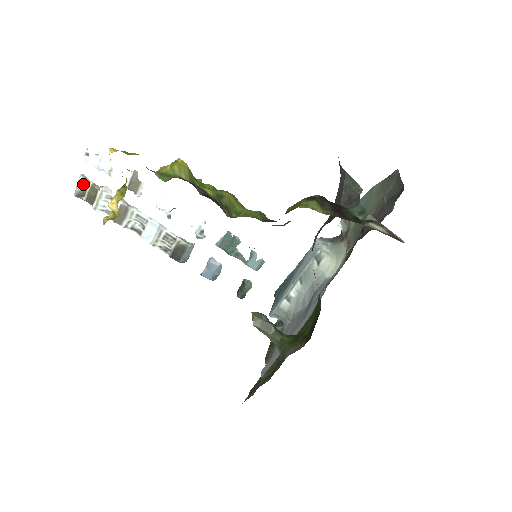
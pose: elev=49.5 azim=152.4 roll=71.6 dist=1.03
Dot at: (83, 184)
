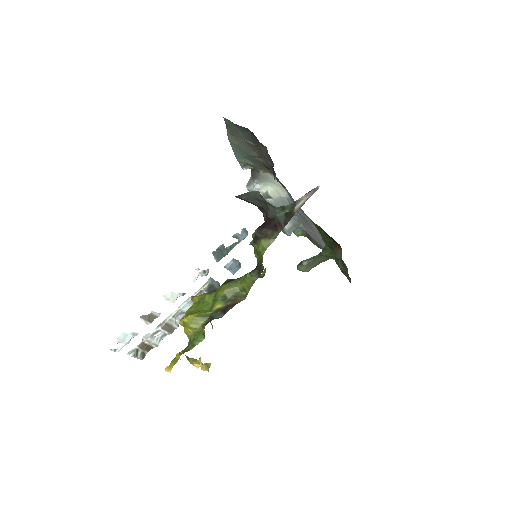
Dot at: (136, 354)
